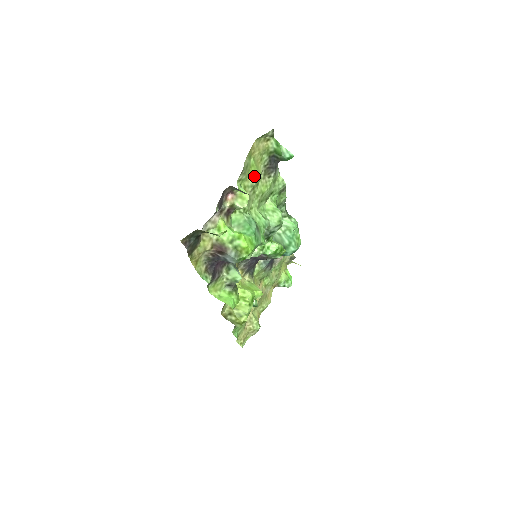
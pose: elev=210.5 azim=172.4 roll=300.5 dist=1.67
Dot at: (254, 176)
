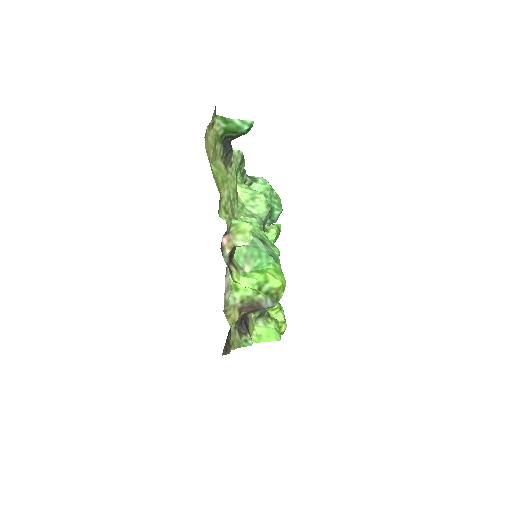
Dot at: (224, 184)
